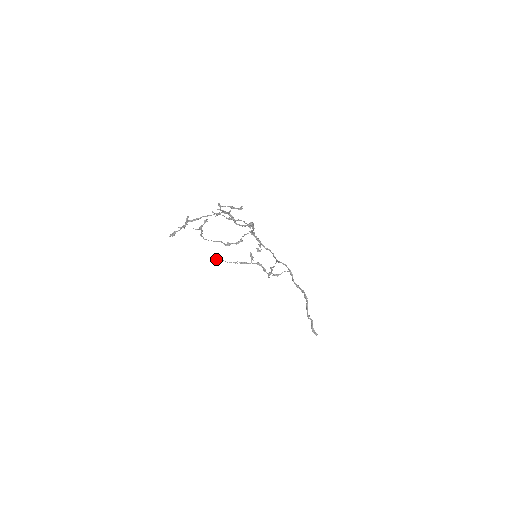
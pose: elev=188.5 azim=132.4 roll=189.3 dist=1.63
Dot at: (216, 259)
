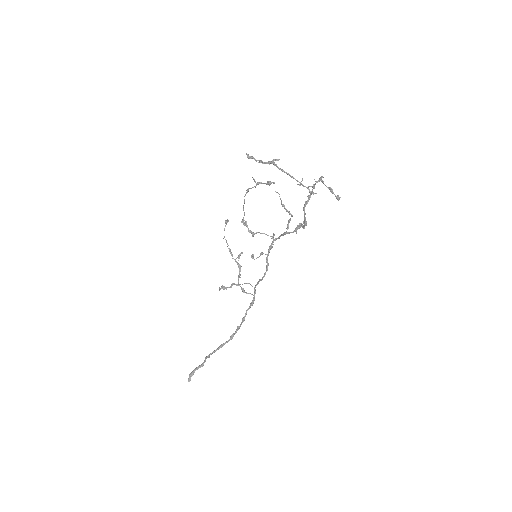
Dot at: (226, 221)
